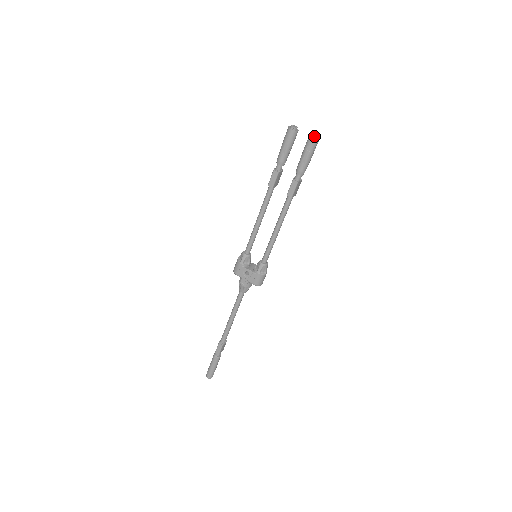
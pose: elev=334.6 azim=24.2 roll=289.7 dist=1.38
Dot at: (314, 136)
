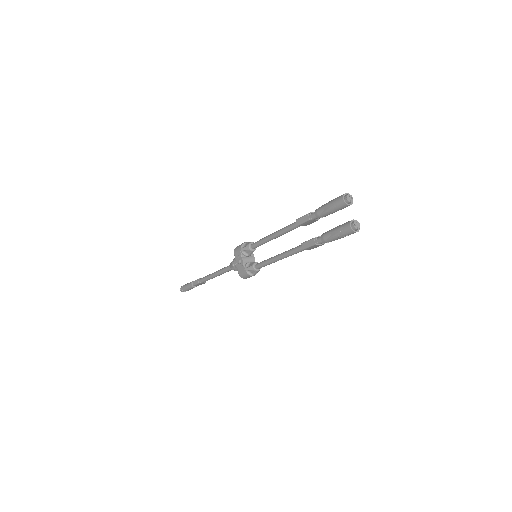
Dot at: (356, 225)
